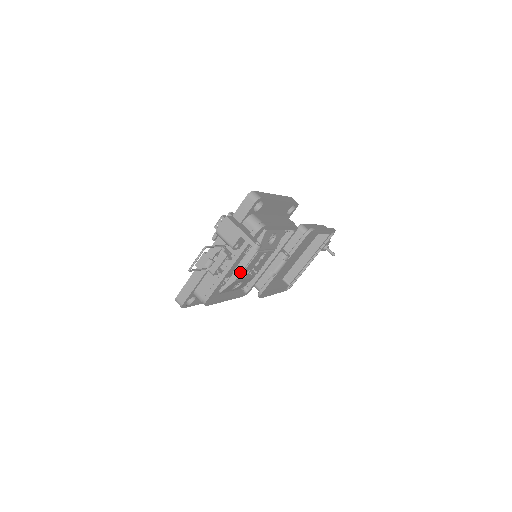
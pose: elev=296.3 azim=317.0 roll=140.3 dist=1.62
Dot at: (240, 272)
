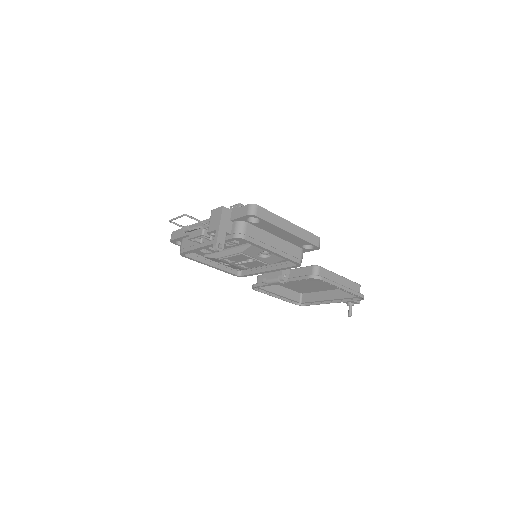
Dot at: (222, 256)
